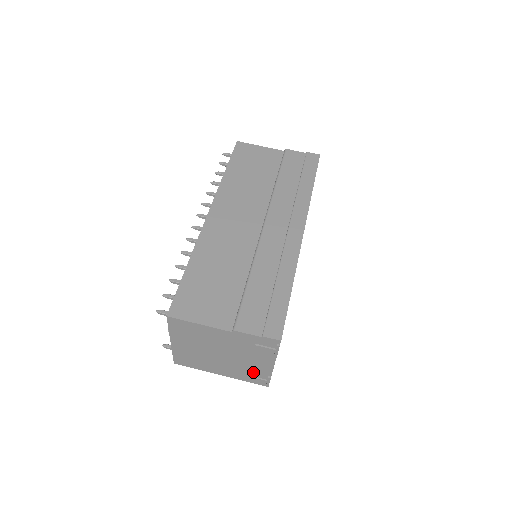
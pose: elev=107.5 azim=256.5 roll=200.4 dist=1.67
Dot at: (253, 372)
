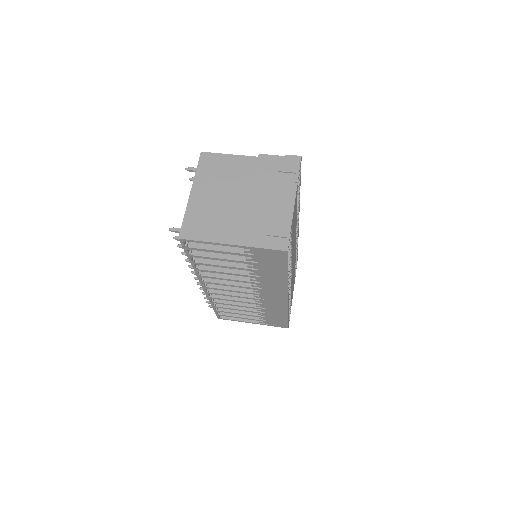
Dot at: (272, 222)
